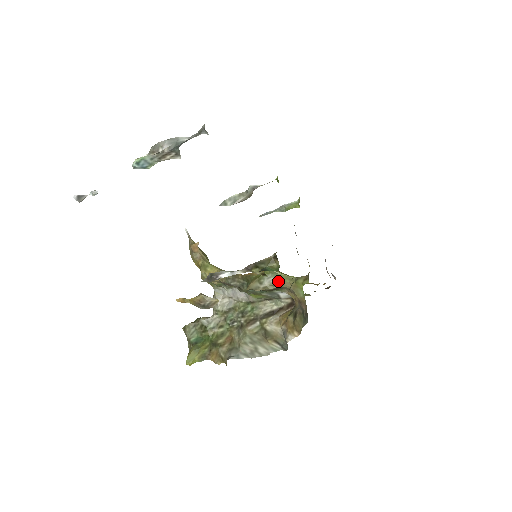
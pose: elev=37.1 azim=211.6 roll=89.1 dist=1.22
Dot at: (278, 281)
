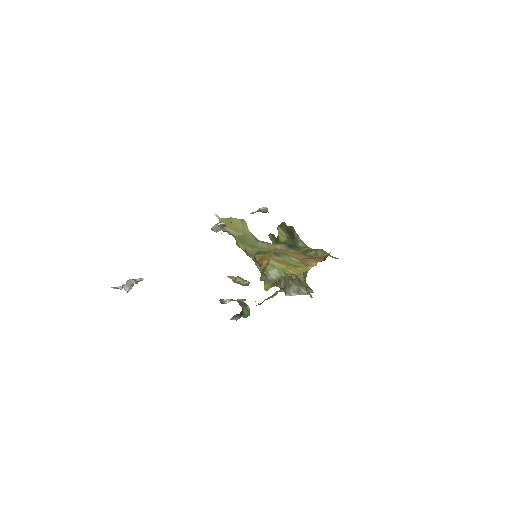
Dot at: (276, 277)
